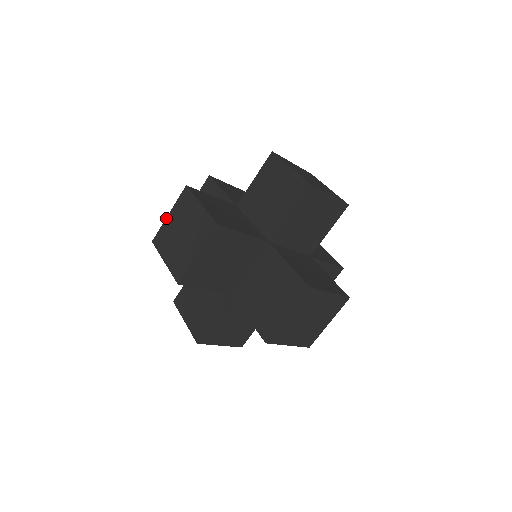
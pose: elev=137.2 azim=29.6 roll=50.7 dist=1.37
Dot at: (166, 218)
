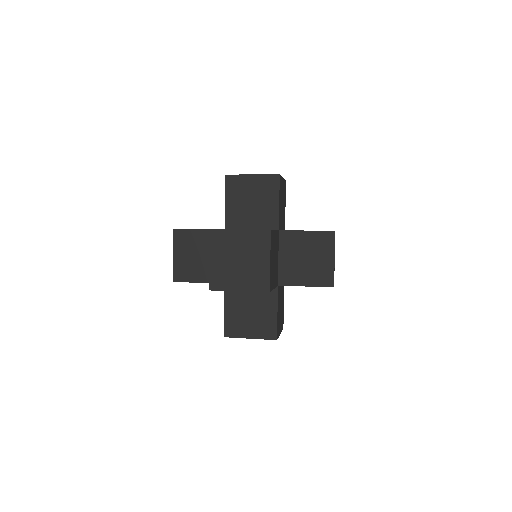
Dot at: occluded
